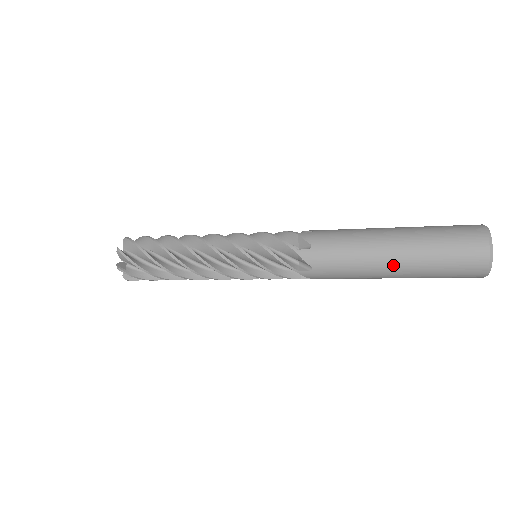
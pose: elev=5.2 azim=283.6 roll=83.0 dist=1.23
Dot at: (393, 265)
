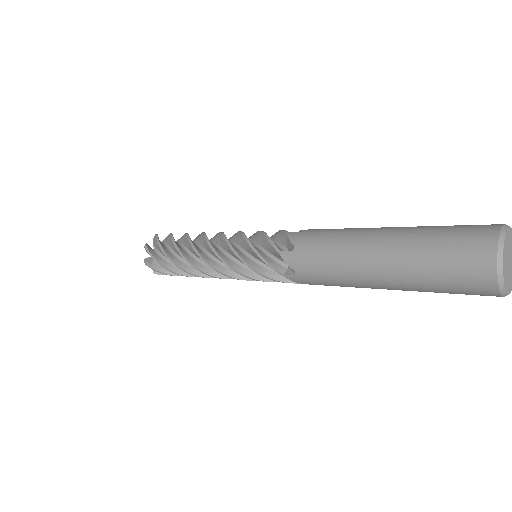
Dot at: (377, 274)
